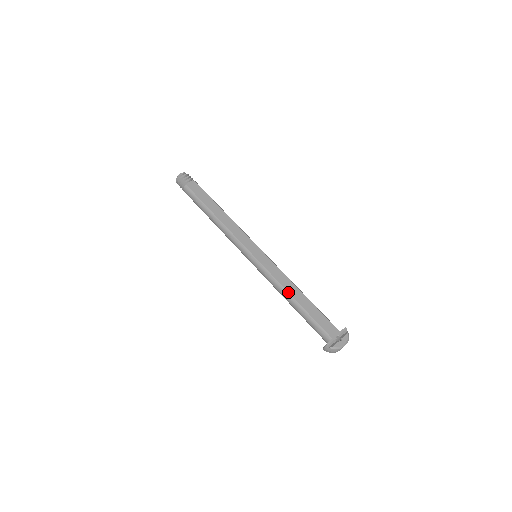
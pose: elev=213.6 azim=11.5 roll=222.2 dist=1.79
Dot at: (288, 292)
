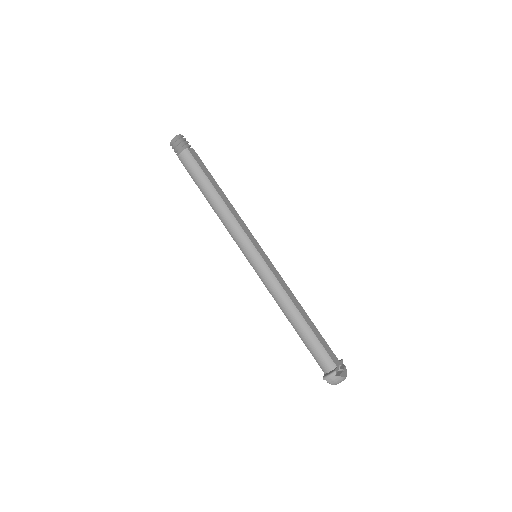
Dot at: (294, 304)
